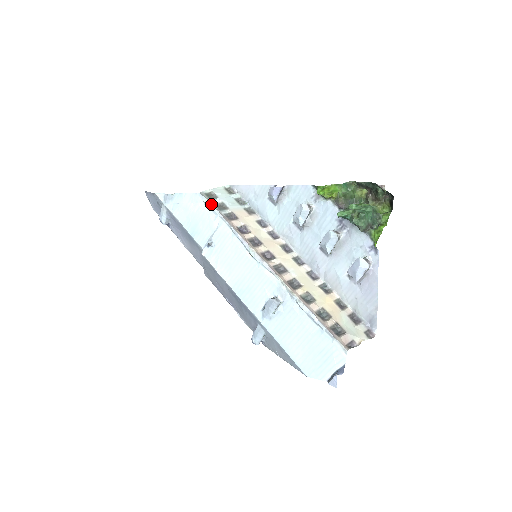
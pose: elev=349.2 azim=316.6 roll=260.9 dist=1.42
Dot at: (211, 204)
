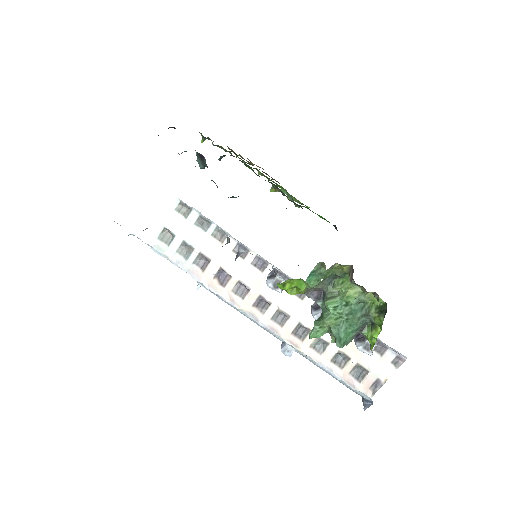
Dot at: (172, 261)
